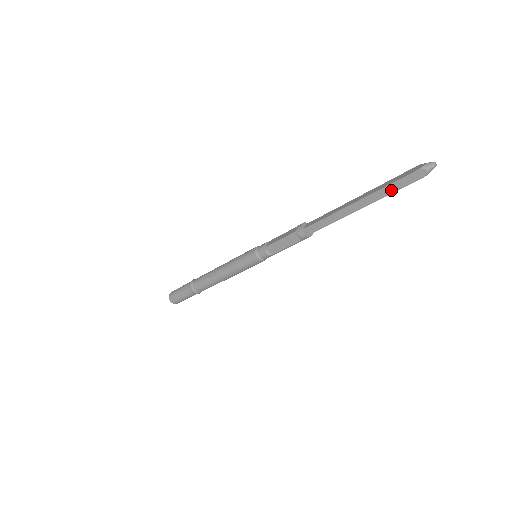
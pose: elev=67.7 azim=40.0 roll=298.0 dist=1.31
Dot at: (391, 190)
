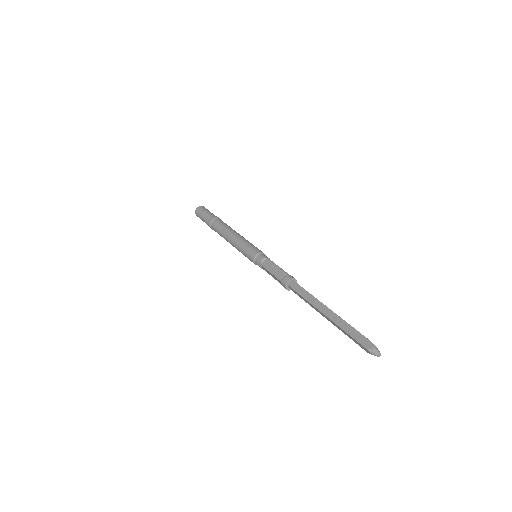
Dot at: (346, 334)
